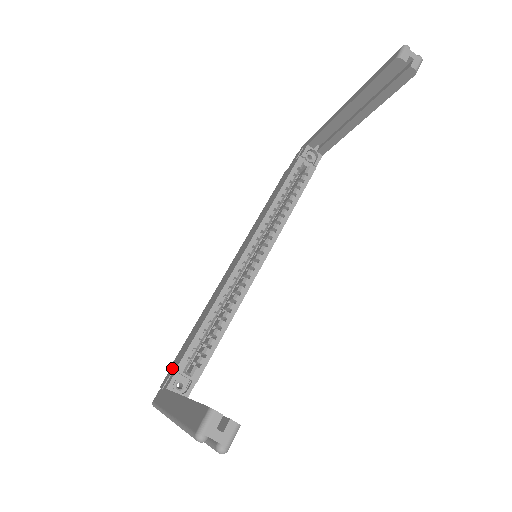
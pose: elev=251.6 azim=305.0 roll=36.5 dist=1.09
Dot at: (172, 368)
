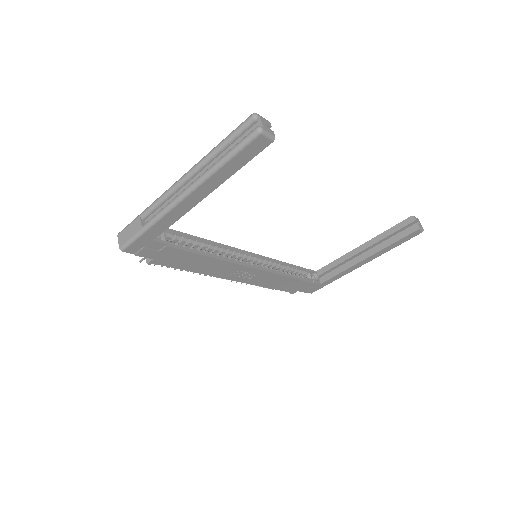
Dot at: occluded
